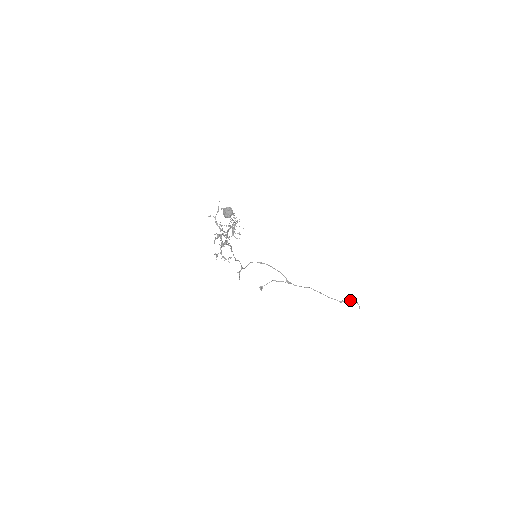
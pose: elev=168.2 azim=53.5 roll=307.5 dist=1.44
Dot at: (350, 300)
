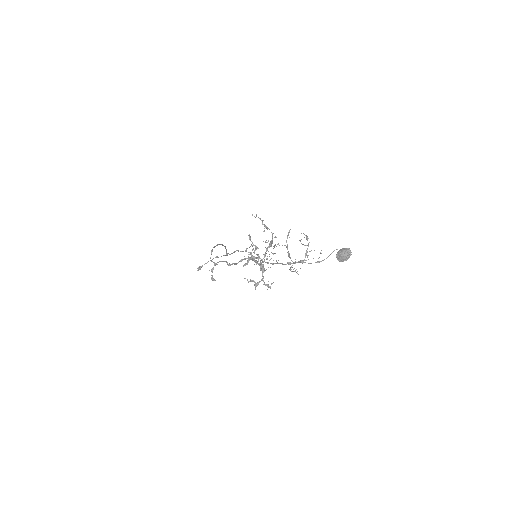
Dot at: (250, 246)
